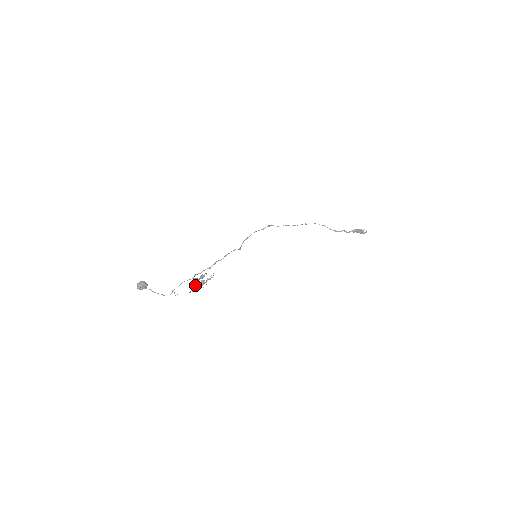
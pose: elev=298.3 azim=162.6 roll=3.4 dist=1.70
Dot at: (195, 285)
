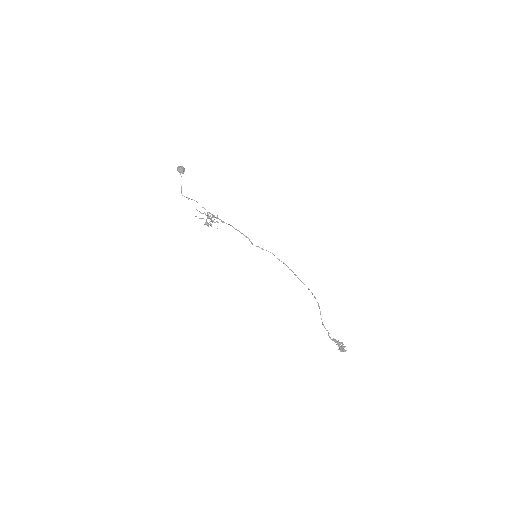
Dot at: (202, 218)
